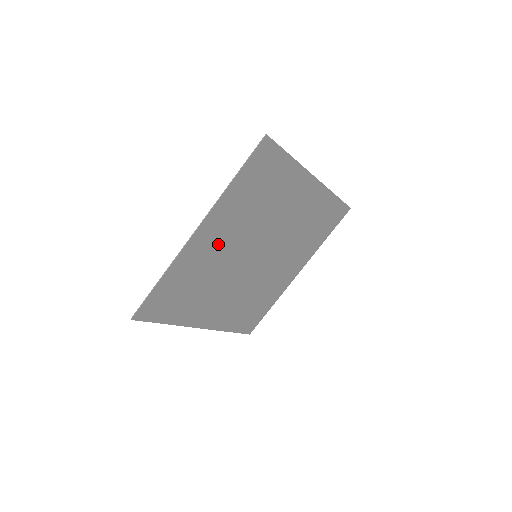
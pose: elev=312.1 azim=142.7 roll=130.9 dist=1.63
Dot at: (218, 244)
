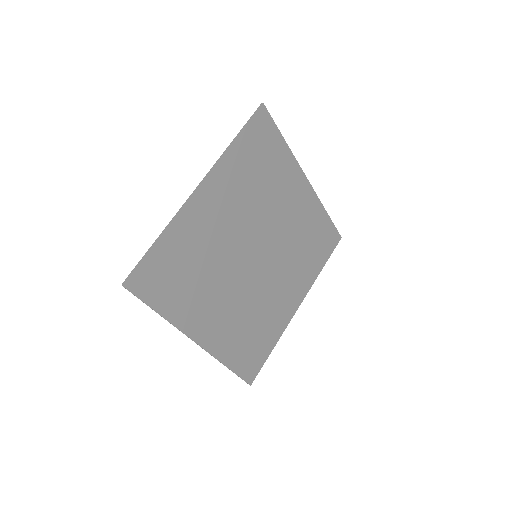
Dot at: (219, 217)
